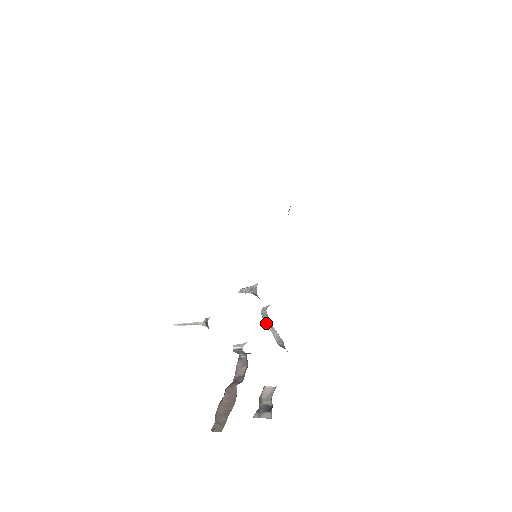
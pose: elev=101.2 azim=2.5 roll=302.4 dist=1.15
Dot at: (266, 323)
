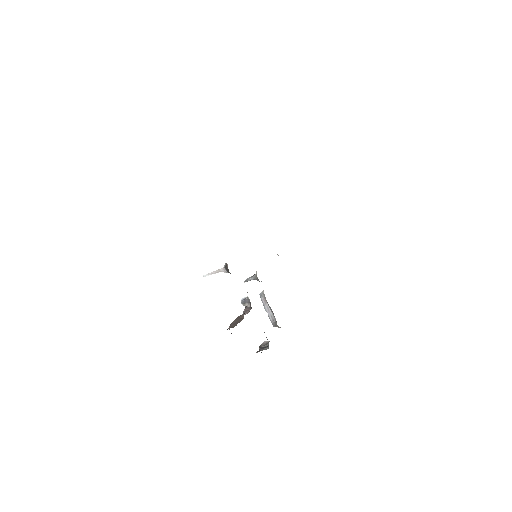
Dot at: (263, 304)
